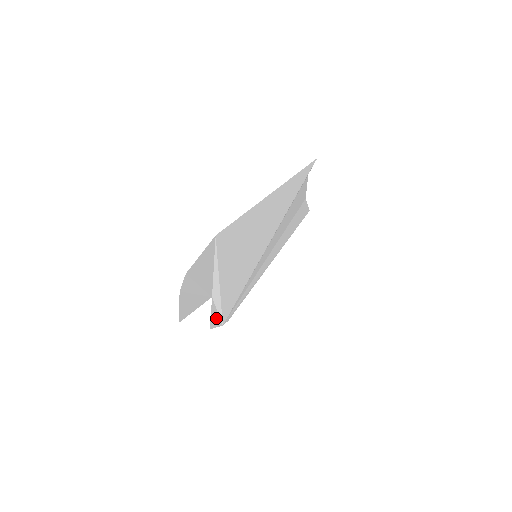
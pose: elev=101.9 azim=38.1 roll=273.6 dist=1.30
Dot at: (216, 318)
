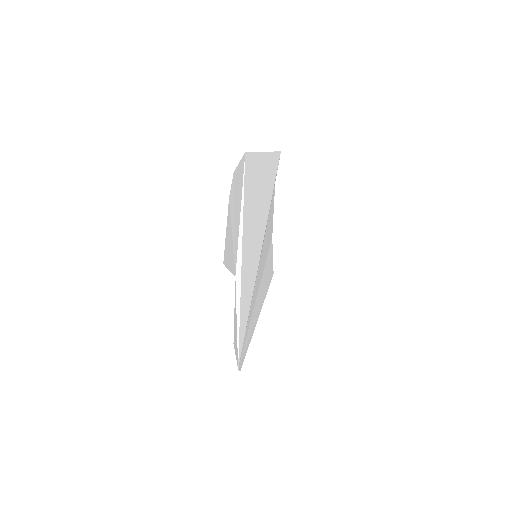
Dot at: (236, 334)
